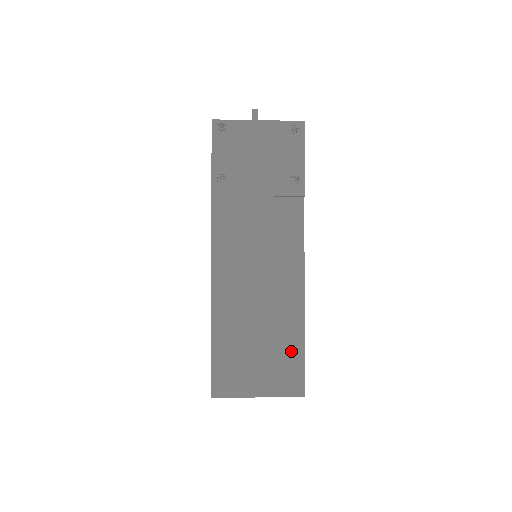
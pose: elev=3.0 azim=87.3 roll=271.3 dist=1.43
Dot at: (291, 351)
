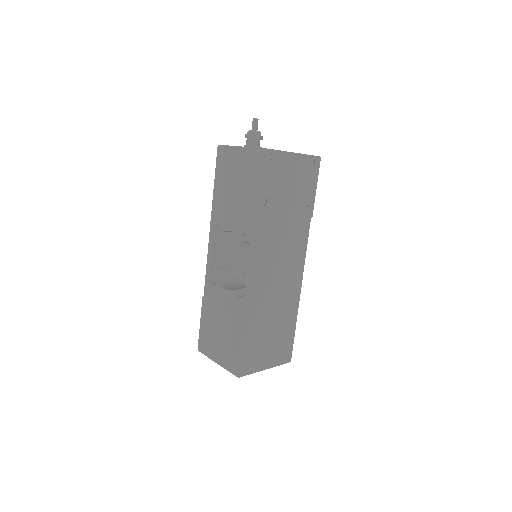
Dot at: (288, 333)
